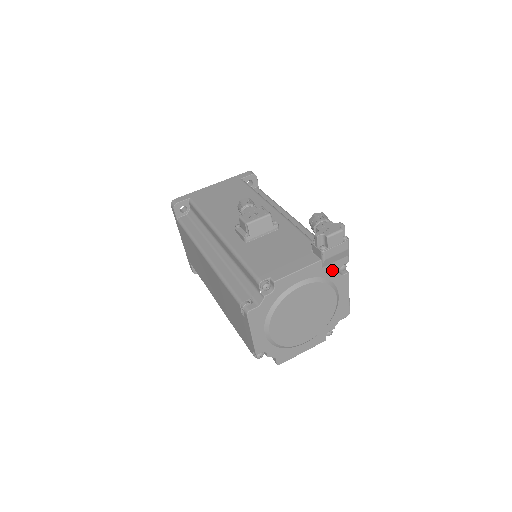
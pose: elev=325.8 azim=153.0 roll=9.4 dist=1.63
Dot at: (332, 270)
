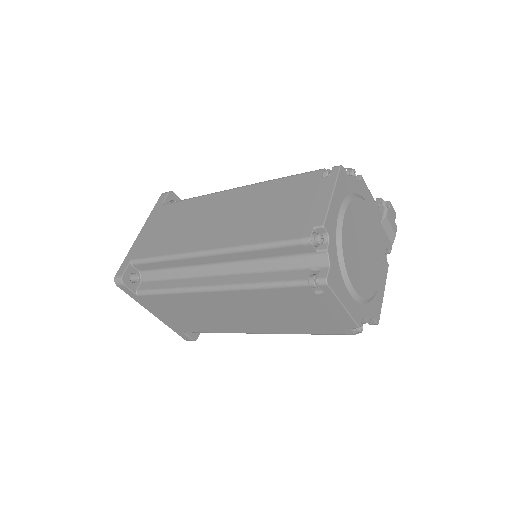
Dot at: (383, 240)
